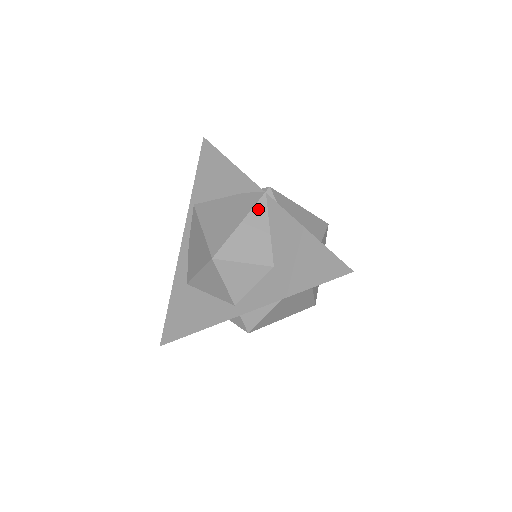
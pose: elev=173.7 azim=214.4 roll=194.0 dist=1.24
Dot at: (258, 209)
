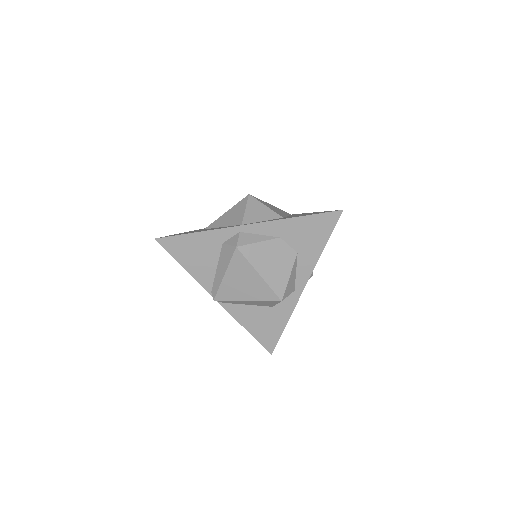
Dot at: (284, 212)
